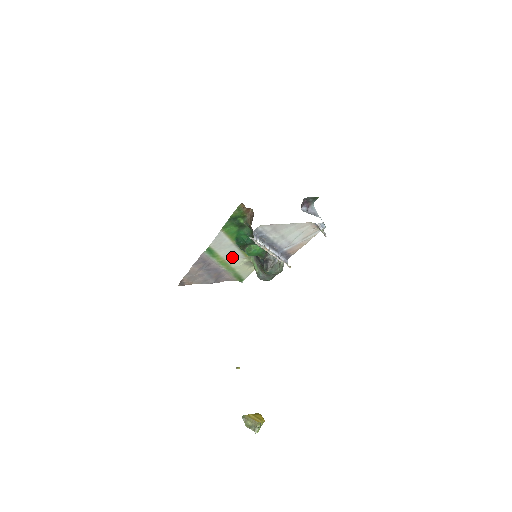
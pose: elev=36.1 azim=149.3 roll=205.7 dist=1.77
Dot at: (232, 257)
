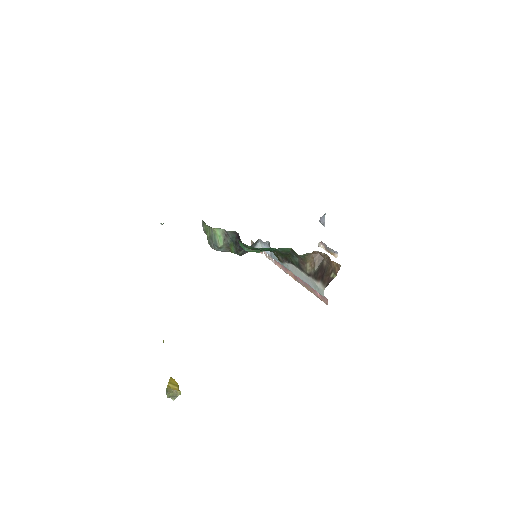
Dot at: occluded
